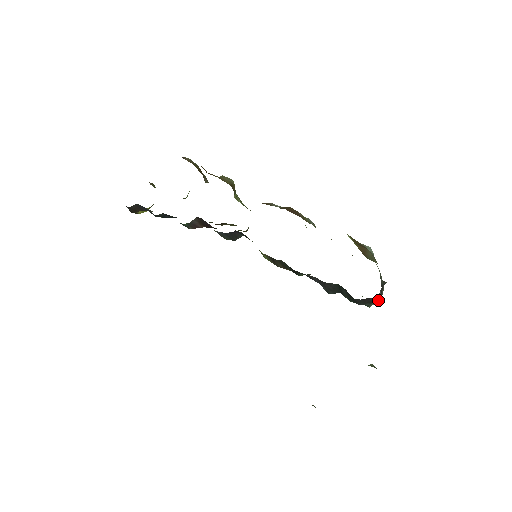
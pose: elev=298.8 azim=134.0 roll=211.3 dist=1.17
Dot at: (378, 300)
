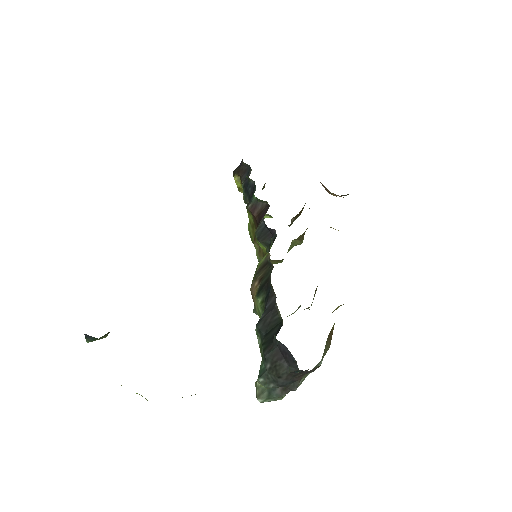
Dot at: (267, 391)
